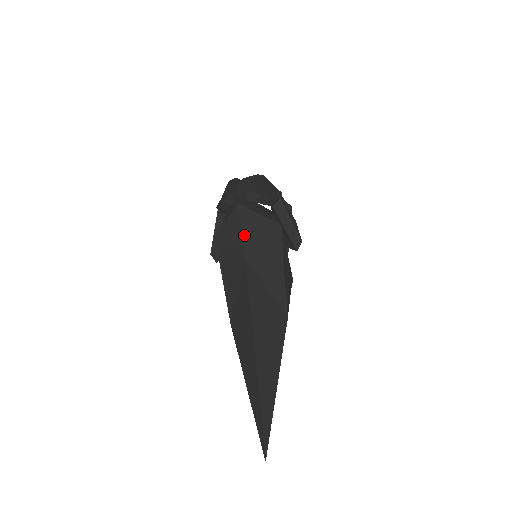
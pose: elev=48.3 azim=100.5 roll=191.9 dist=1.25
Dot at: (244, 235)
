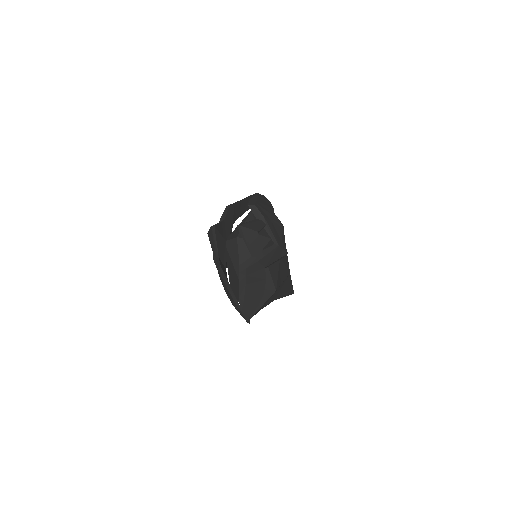
Dot at: occluded
